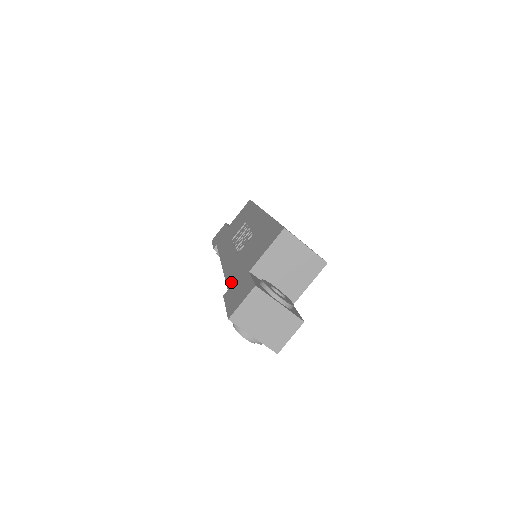
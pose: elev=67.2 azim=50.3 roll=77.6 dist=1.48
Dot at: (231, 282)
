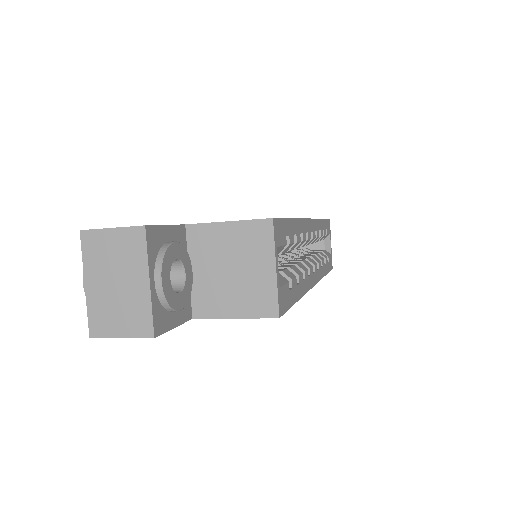
Dot at: occluded
